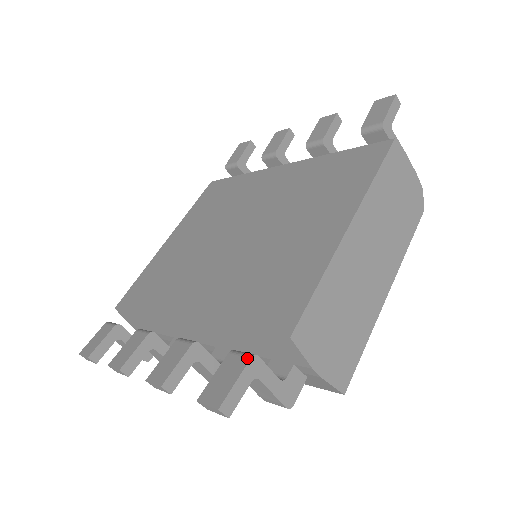
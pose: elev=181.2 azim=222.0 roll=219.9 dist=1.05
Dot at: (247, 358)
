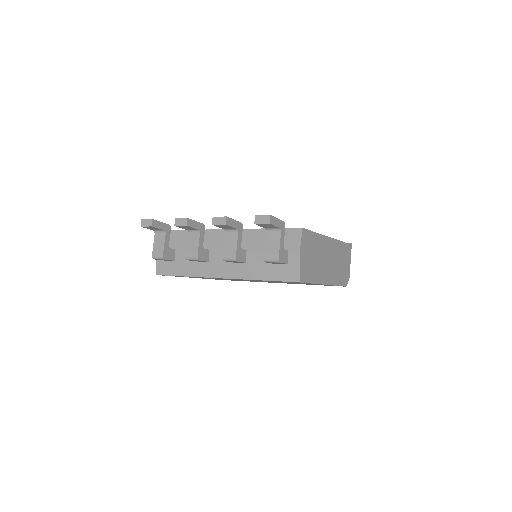
Dot at: (282, 221)
